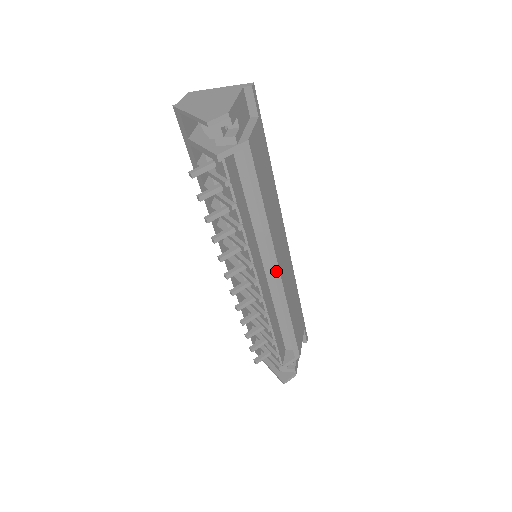
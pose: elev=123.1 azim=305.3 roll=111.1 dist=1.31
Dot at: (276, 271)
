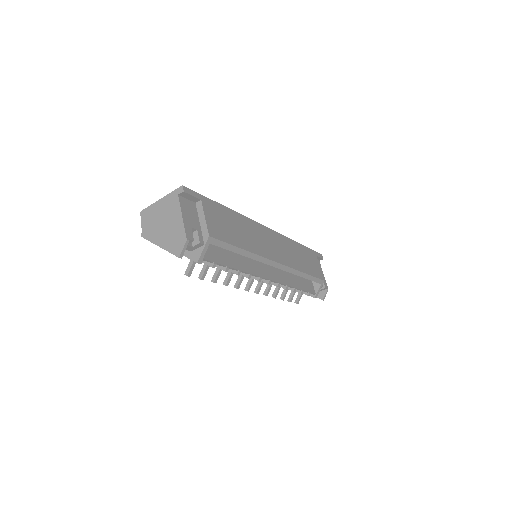
Dot at: (277, 265)
